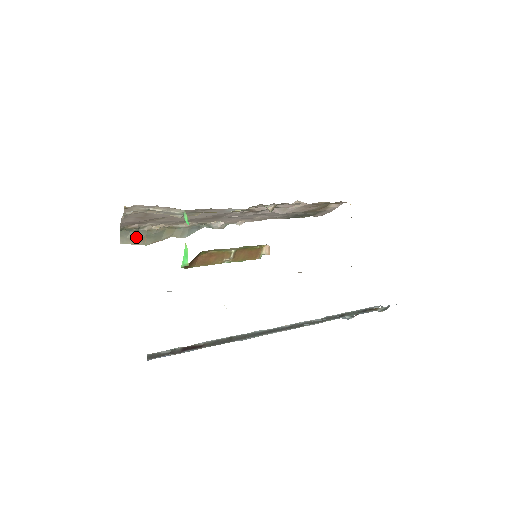
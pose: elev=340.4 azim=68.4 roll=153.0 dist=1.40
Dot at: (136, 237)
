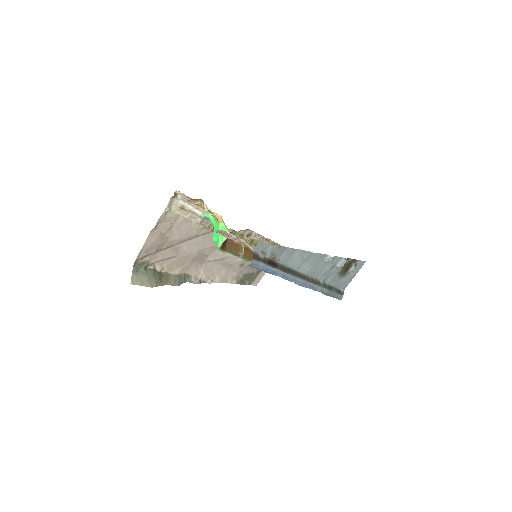
Dot at: (144, 276)
